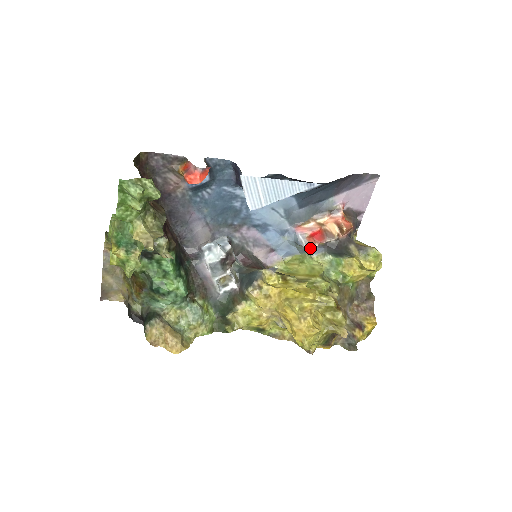
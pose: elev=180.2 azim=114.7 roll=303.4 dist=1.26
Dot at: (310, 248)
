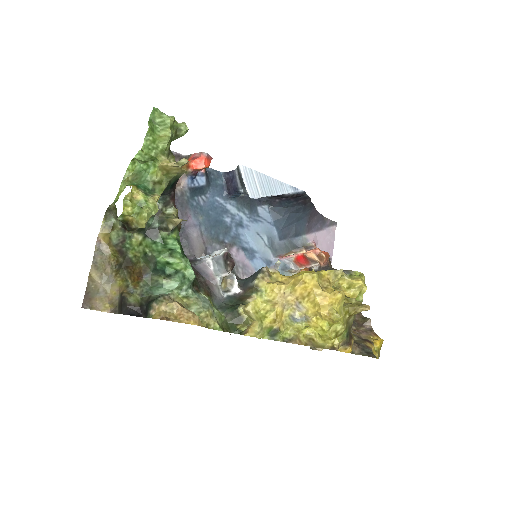
Dot at: occluded
